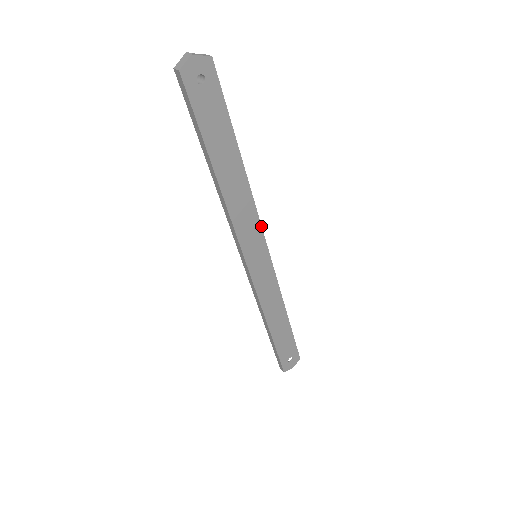
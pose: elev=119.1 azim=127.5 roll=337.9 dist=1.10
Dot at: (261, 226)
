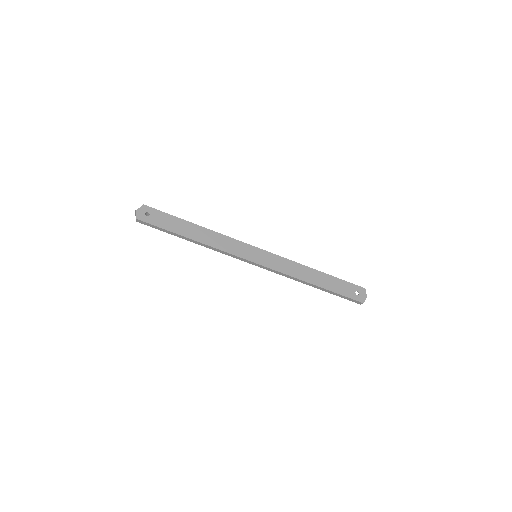
Dot at: (240, 241)
